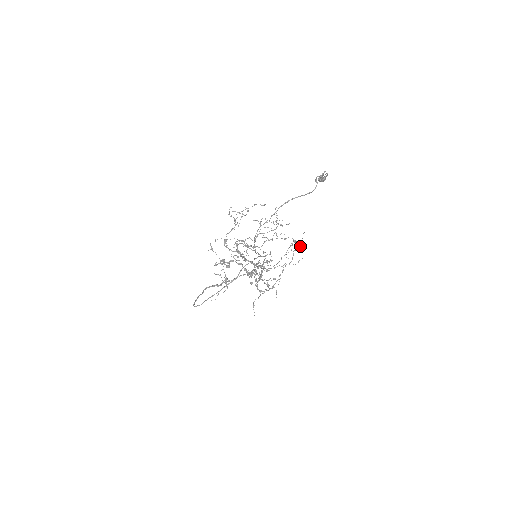
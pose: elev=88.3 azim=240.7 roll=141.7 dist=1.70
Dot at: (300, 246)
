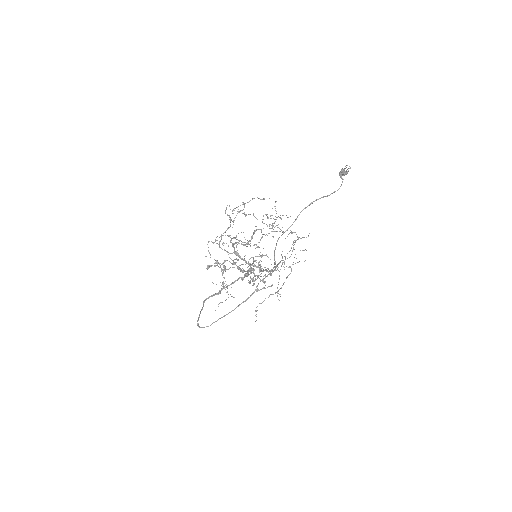
Dot at: occluded
